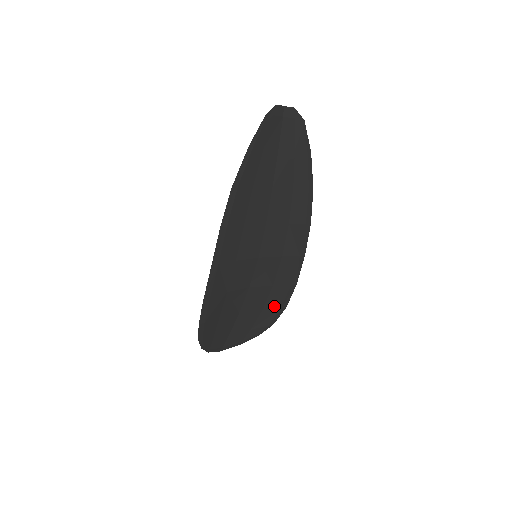
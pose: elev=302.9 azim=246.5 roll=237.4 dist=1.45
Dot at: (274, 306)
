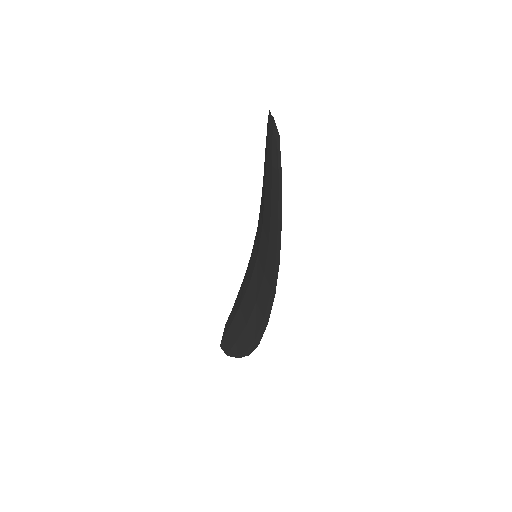
Dot at: occluded
